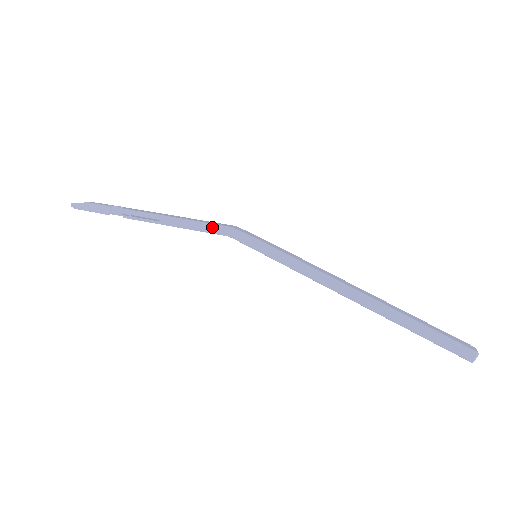
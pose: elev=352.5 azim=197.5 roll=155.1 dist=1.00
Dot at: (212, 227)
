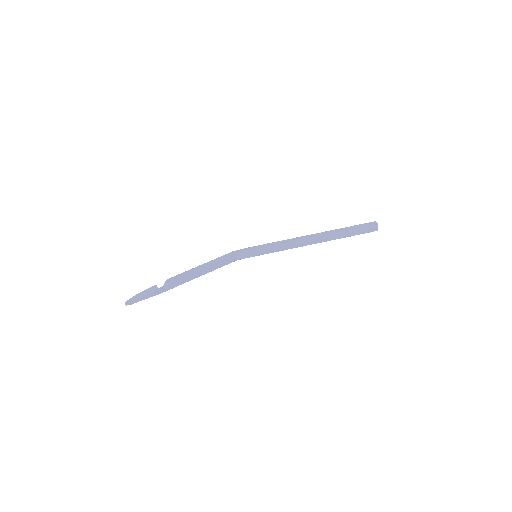
Dot at: (224, 256)
